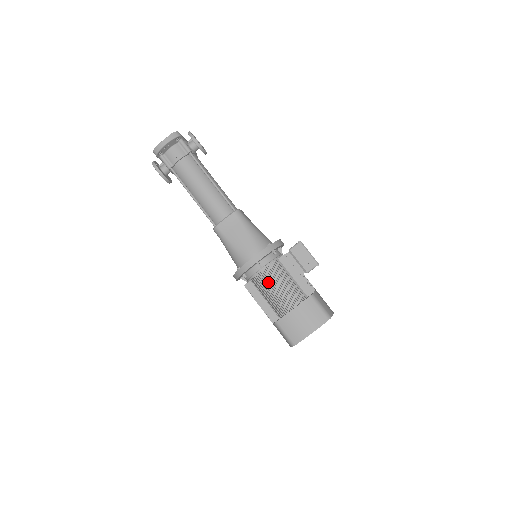
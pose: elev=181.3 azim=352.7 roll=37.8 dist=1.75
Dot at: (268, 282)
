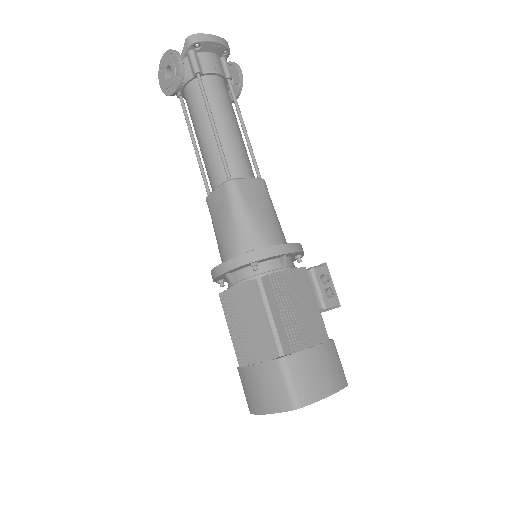
Dot at: (287, 291)
